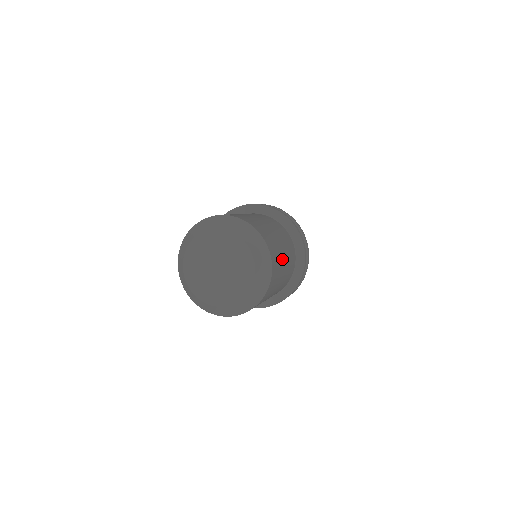
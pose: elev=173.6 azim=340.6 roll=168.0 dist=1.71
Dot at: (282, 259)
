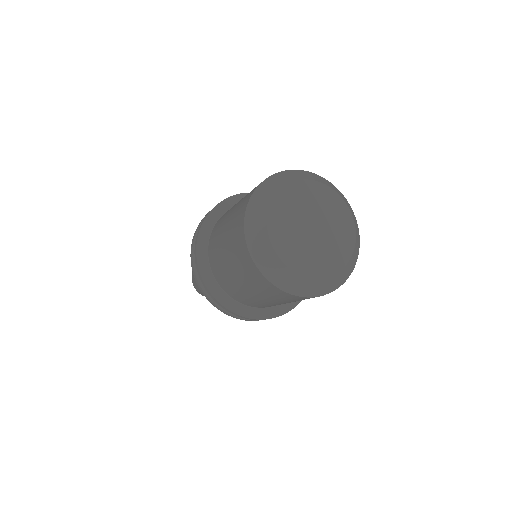
Dot at: occluded
